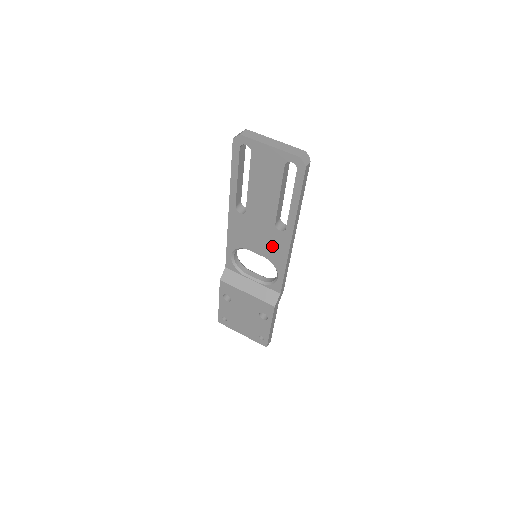
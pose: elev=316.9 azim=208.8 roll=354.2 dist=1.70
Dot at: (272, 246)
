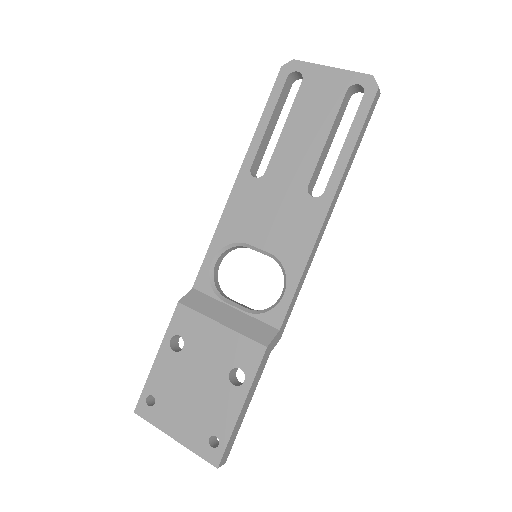
Dot at: (291, 229)
